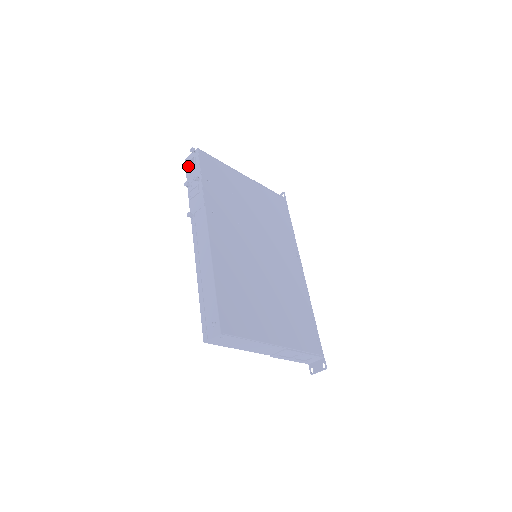
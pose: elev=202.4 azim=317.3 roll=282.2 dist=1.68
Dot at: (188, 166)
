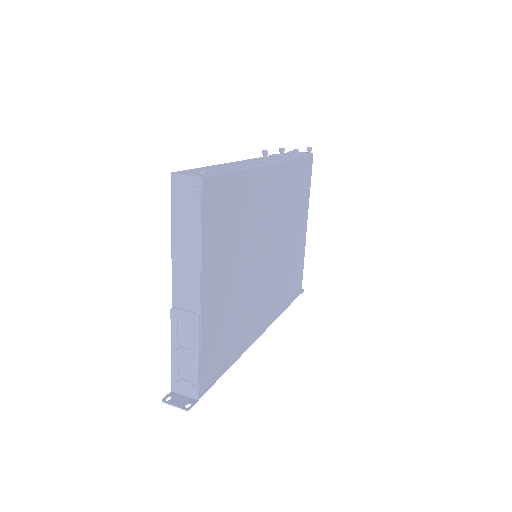
Dot at: occluded
